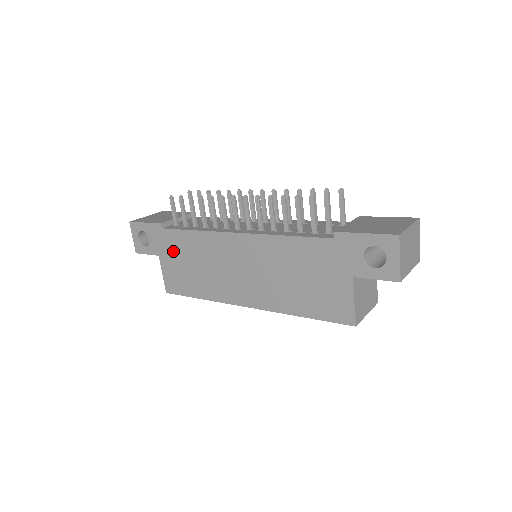
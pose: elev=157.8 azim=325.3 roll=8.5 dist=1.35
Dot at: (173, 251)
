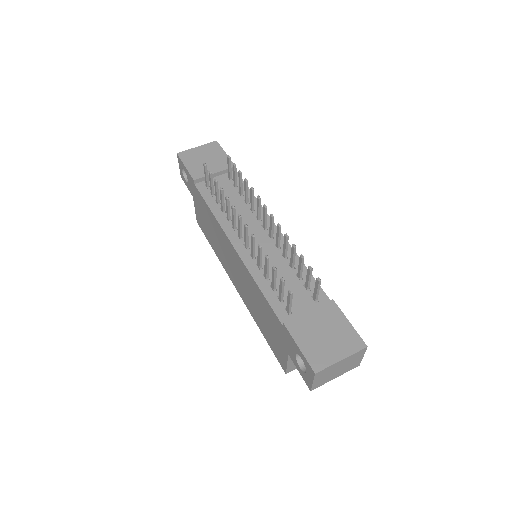
Dot at: (200, 206)
